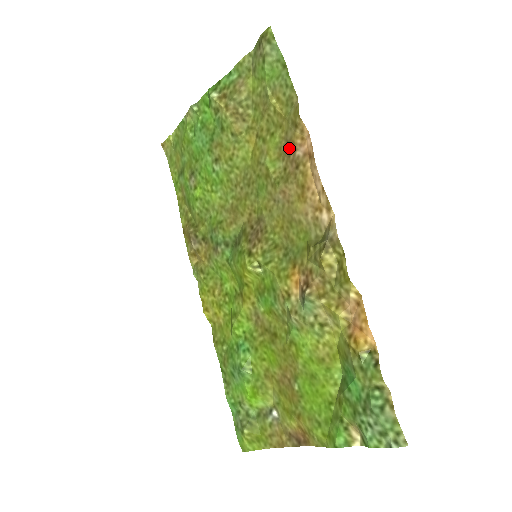
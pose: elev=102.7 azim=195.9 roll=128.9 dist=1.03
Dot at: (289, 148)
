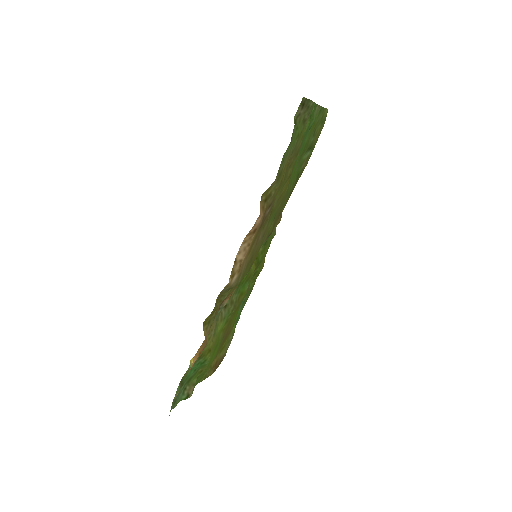
Dot at: (268, 210)
